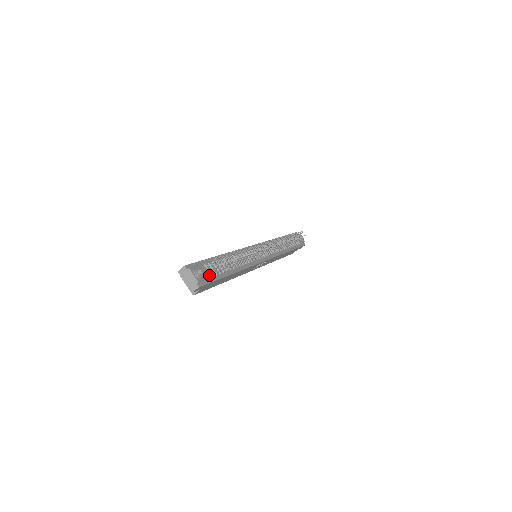
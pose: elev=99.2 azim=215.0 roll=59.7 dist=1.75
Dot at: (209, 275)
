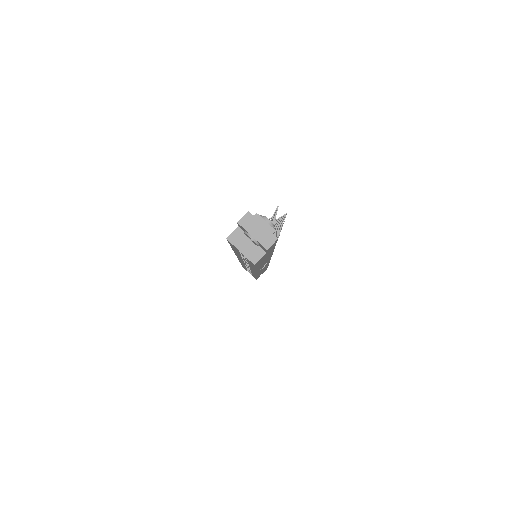
Dot at: occluded
